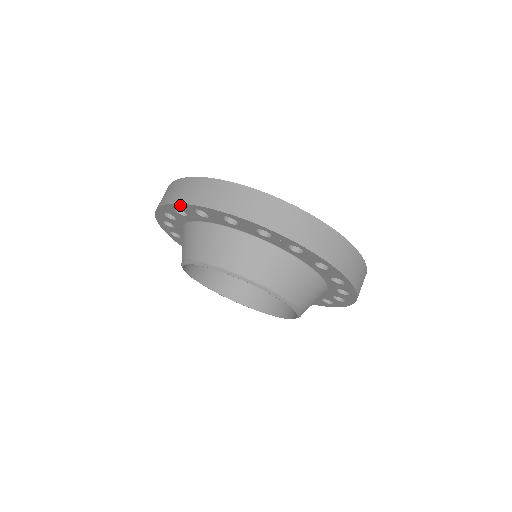
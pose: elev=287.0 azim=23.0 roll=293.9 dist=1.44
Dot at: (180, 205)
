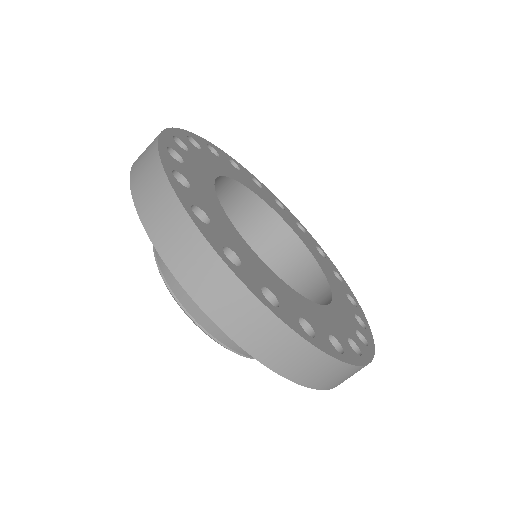
Dot at: occluded
